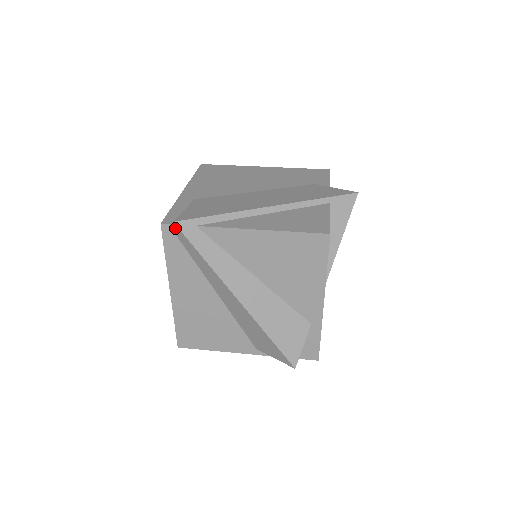
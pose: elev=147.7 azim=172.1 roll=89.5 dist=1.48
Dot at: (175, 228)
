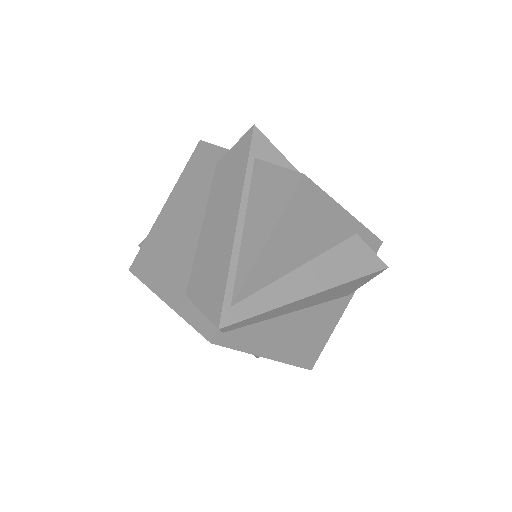
Dot at: (223, 330)
